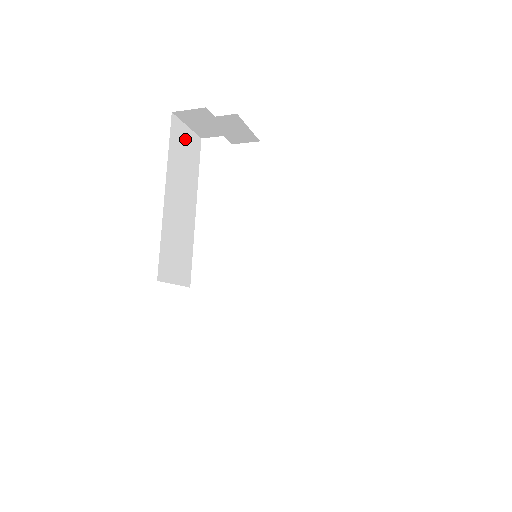
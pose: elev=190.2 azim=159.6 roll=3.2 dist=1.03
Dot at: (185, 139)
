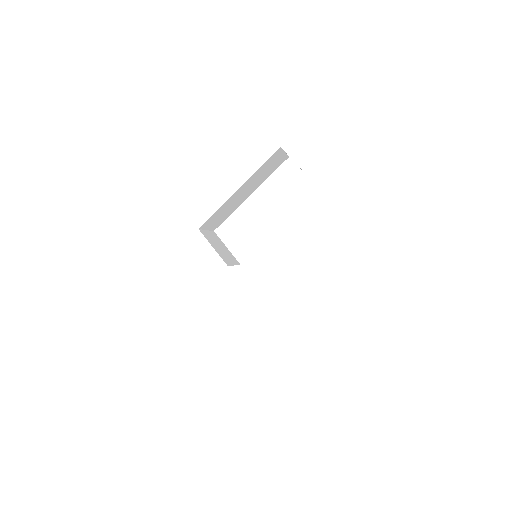
Dot at: (277, 159)
